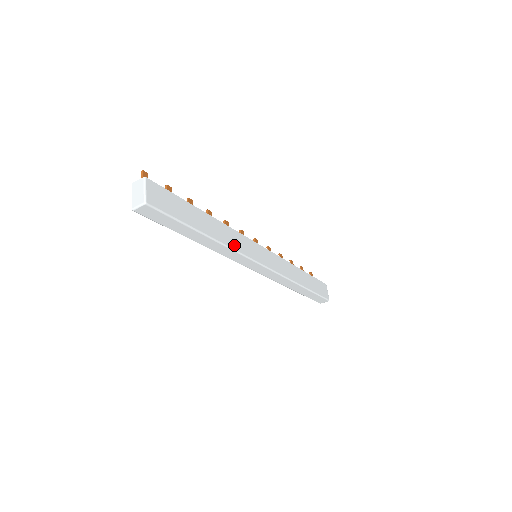
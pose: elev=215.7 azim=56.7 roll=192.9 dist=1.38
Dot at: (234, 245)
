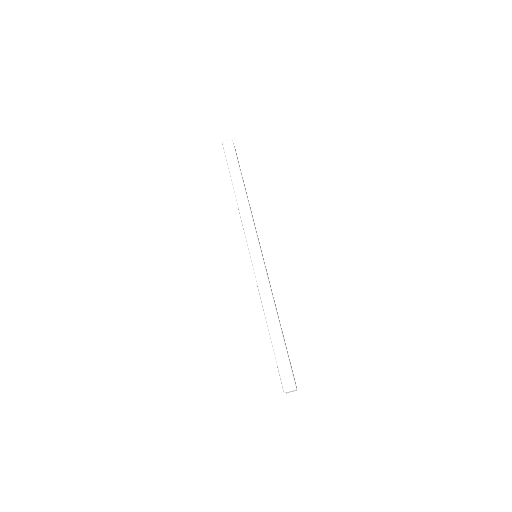
Dot at: occluded
